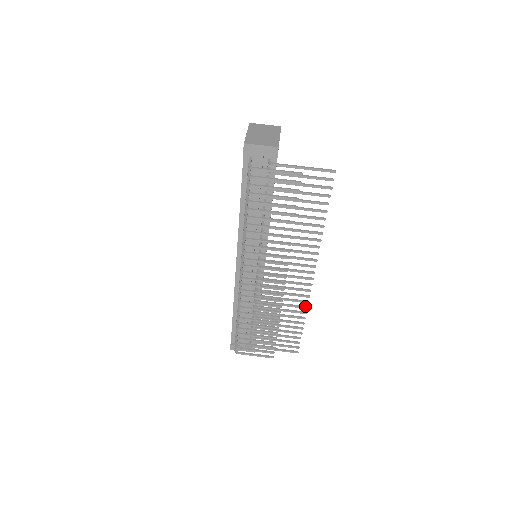
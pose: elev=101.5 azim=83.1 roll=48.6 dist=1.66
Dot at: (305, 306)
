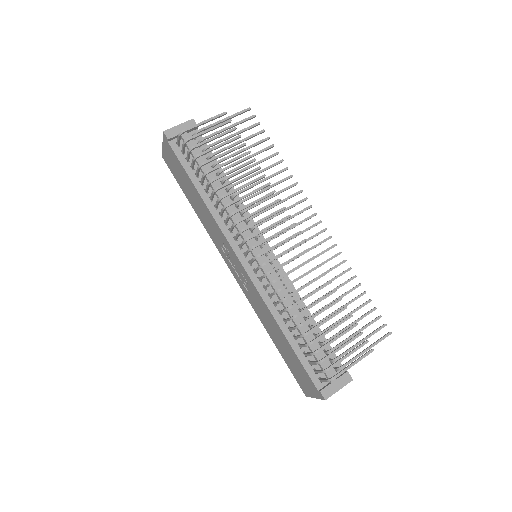
Dot at: (342, 261)
